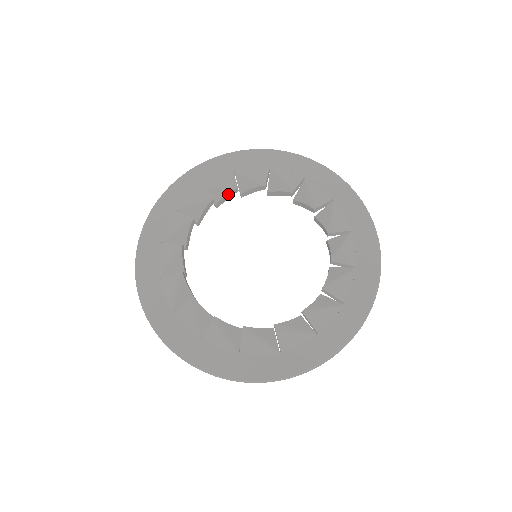
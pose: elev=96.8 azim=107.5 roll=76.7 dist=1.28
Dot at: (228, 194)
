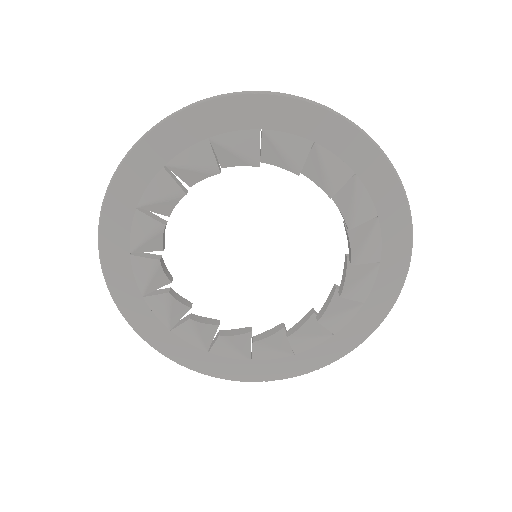
Dot at: (243, 165)
